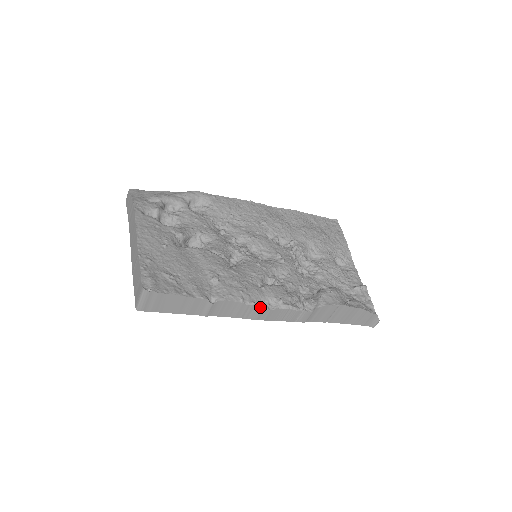
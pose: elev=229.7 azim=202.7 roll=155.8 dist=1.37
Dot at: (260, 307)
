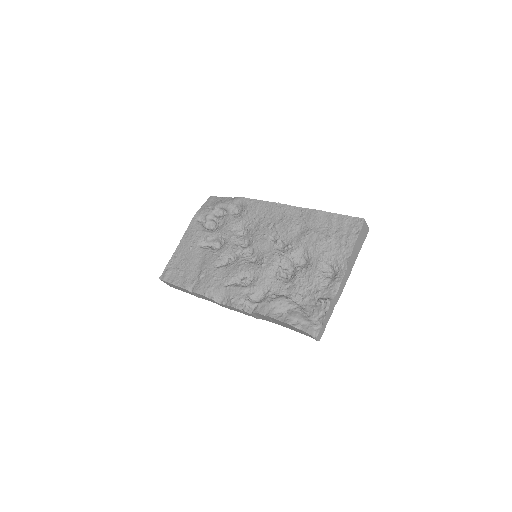
Dot at: (219, 301)
